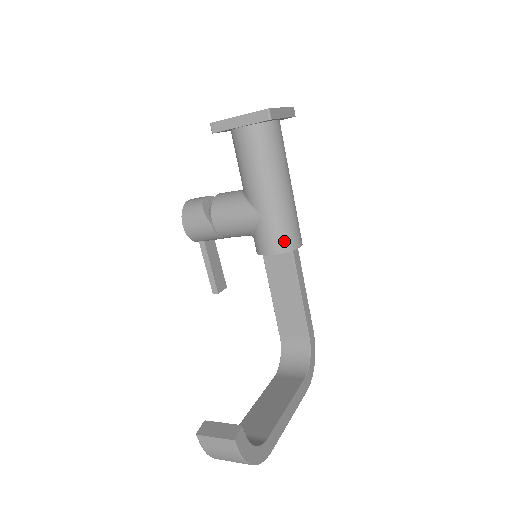
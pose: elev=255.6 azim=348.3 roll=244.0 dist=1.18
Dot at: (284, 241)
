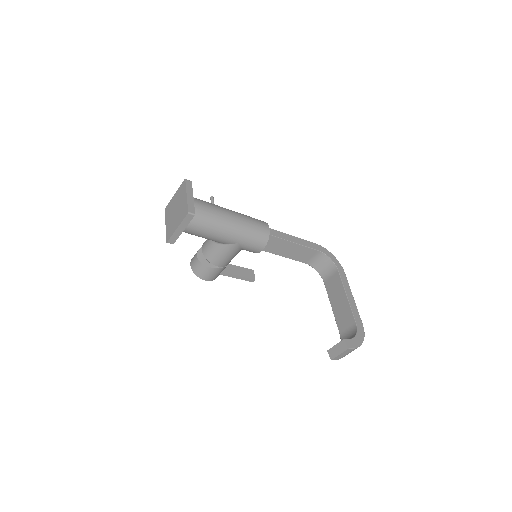
Dot at: (261, 239)
